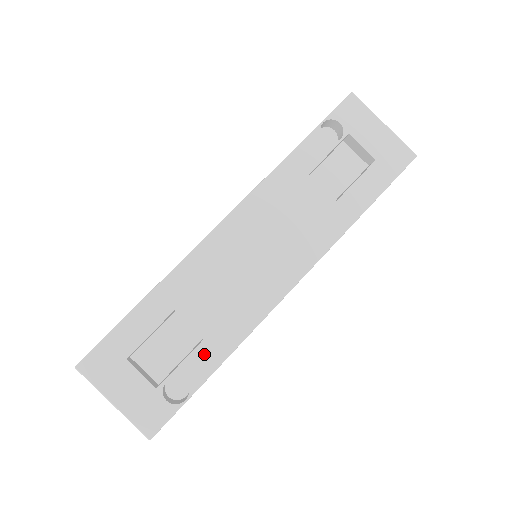
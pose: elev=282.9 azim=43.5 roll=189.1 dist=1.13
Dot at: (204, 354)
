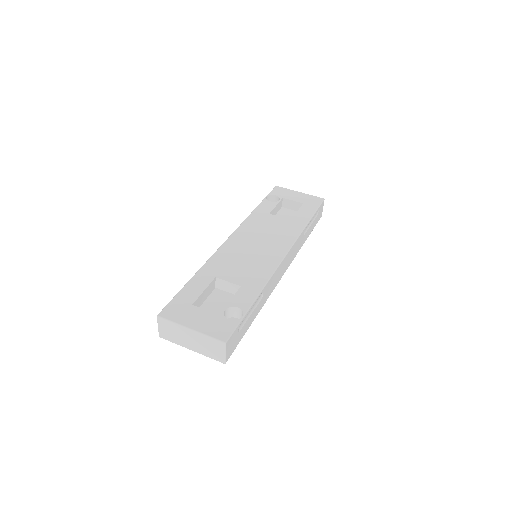
Dot at: (244, 293)
